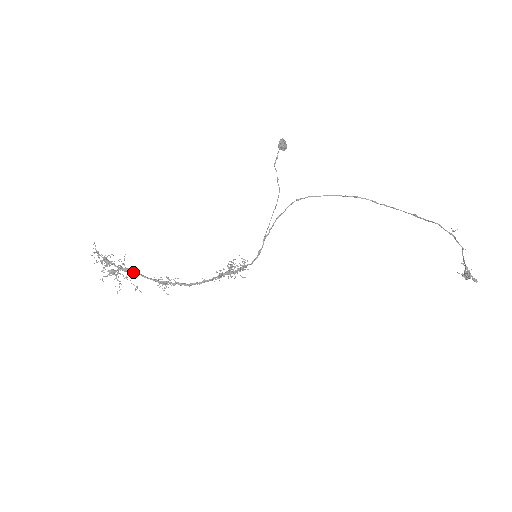
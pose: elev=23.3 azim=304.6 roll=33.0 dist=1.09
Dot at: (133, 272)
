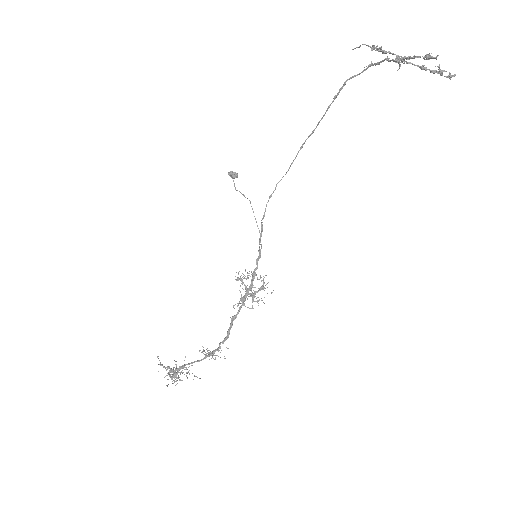
Dot at: occluded
